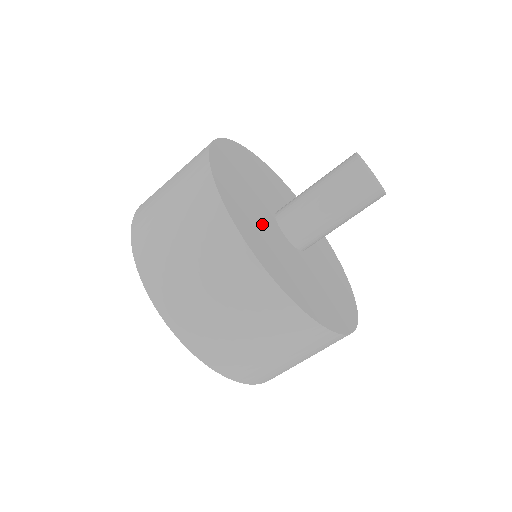
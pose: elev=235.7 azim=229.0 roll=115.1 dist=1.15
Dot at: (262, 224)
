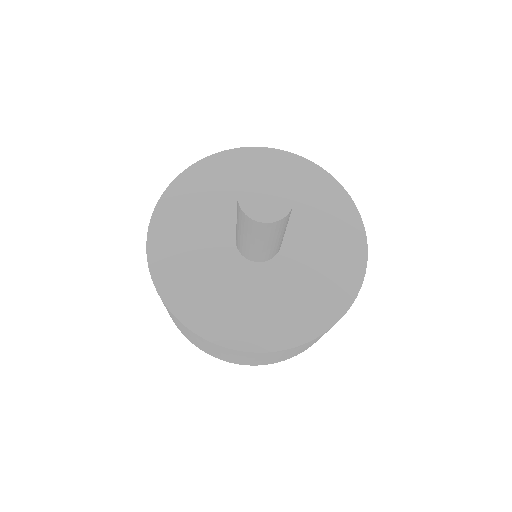
Dot at: (214, 278)
